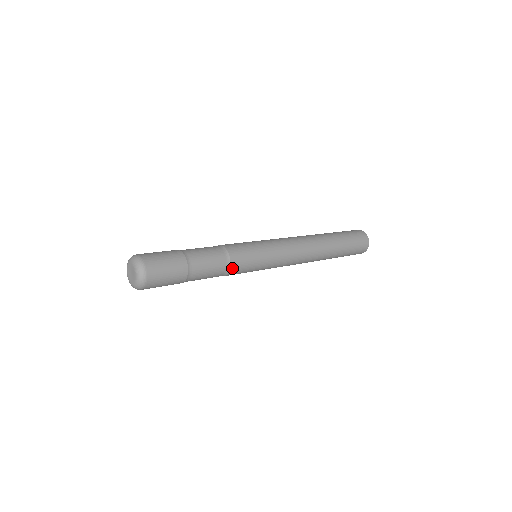
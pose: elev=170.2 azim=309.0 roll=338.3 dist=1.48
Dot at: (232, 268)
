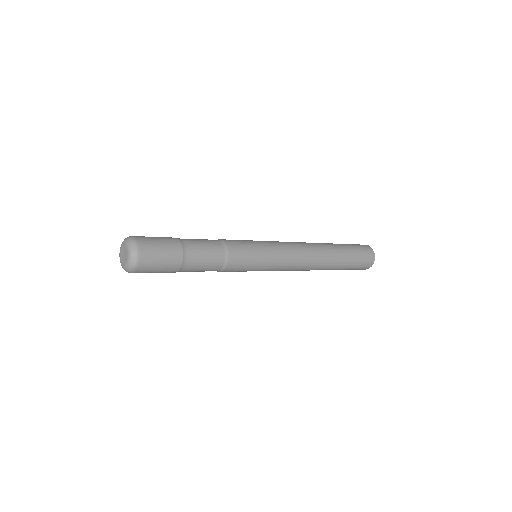
Dot at: (226, 269)
